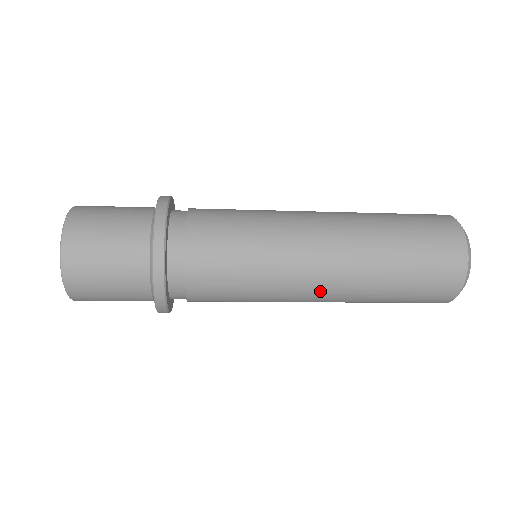
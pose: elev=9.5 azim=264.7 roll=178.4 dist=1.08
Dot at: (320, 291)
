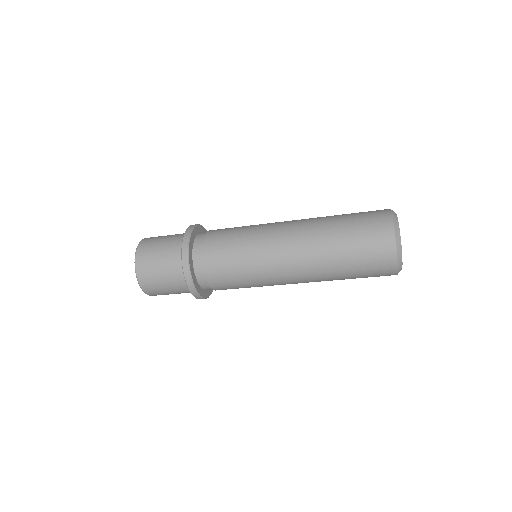
Dot at: (289, 241)
